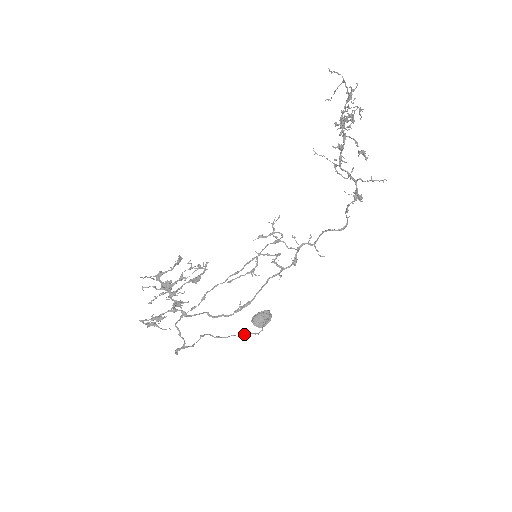
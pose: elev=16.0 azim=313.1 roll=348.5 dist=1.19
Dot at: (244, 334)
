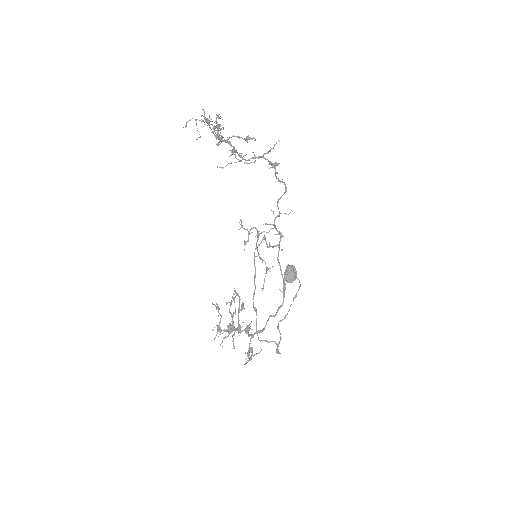
Dot at: (295, 297)
